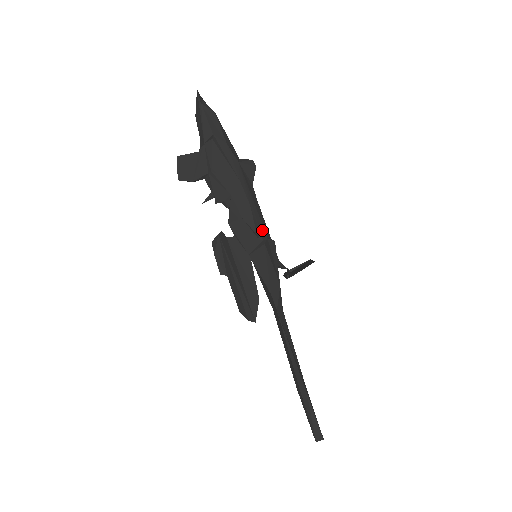
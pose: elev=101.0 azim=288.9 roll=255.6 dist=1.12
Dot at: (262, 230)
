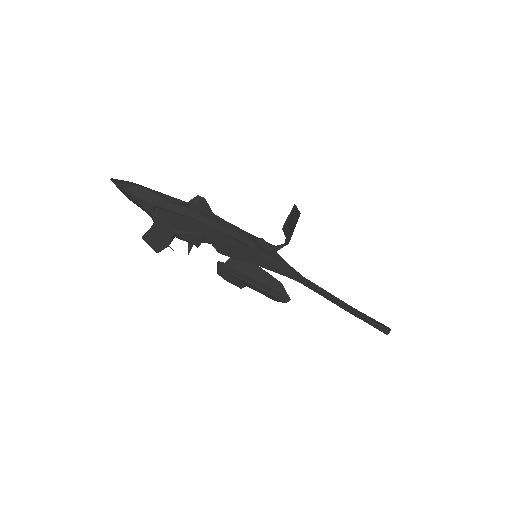
Dot at: (247, 241)
